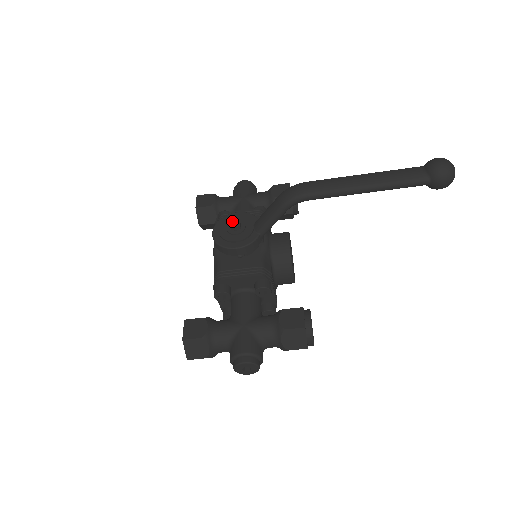
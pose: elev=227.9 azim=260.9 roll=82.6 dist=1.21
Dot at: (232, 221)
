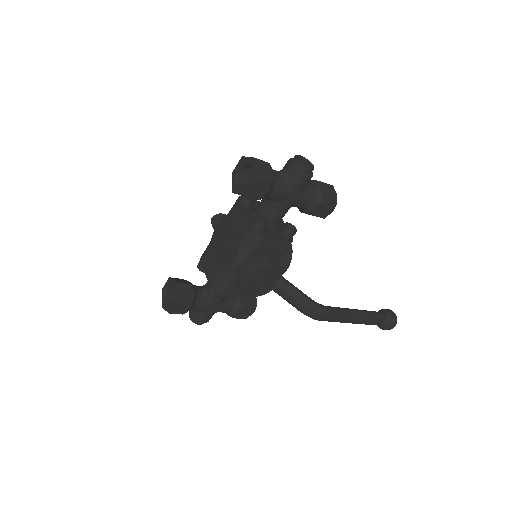
Dot at: (264, 285)
